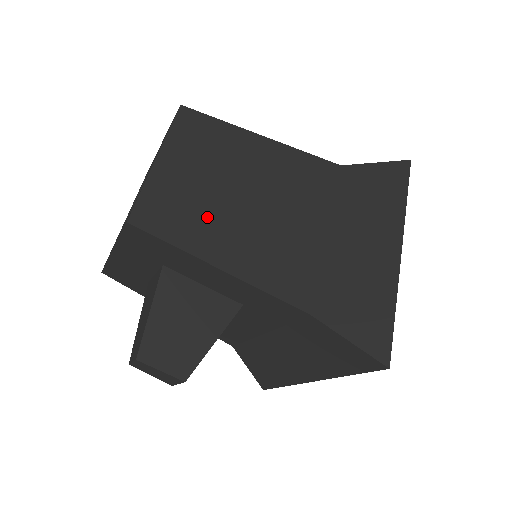
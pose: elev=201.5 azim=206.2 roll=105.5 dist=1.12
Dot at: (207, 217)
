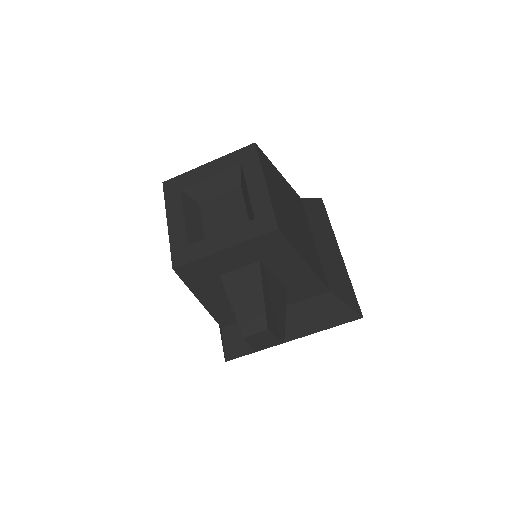
Dot at: (291, 228)
